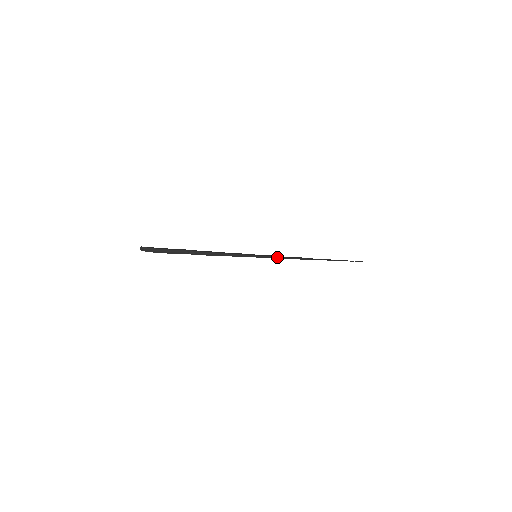
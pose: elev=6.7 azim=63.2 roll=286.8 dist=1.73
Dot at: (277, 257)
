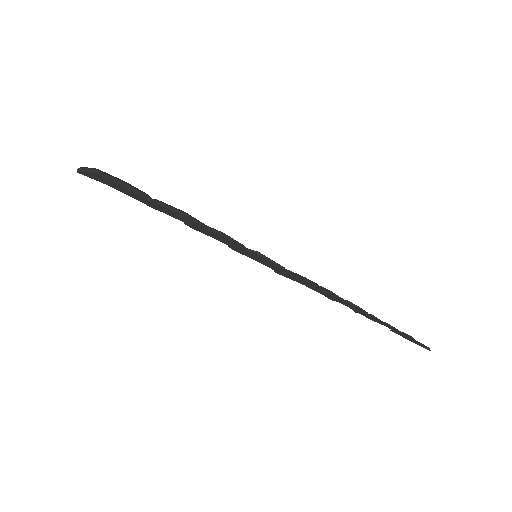
Dot at: (290, 271)
